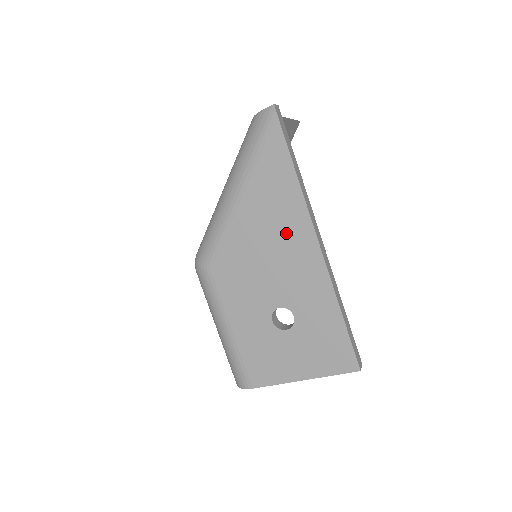
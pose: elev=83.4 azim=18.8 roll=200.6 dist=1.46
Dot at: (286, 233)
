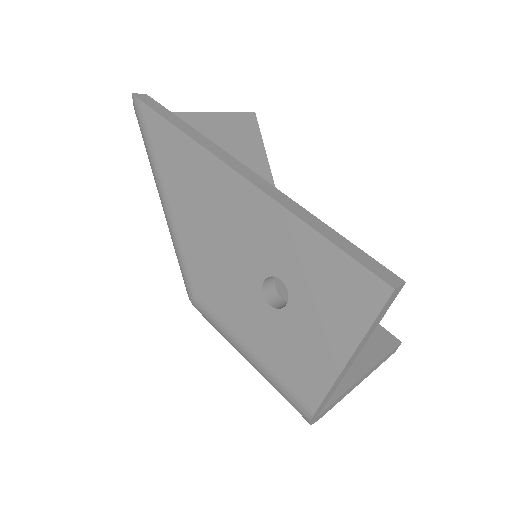
Dot at: (212, 194)
